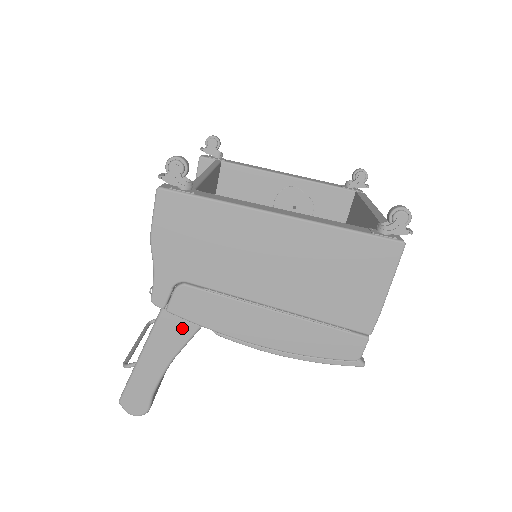
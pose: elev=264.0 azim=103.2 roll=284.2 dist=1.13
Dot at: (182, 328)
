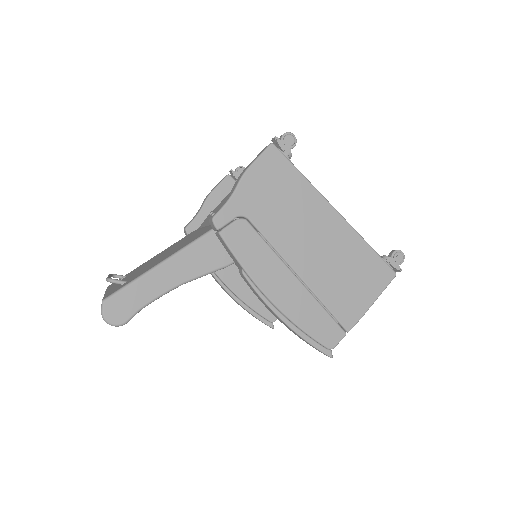
Dot at: (210, 260)
